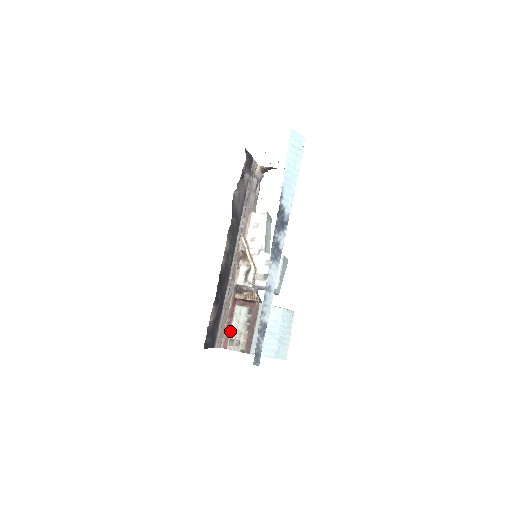
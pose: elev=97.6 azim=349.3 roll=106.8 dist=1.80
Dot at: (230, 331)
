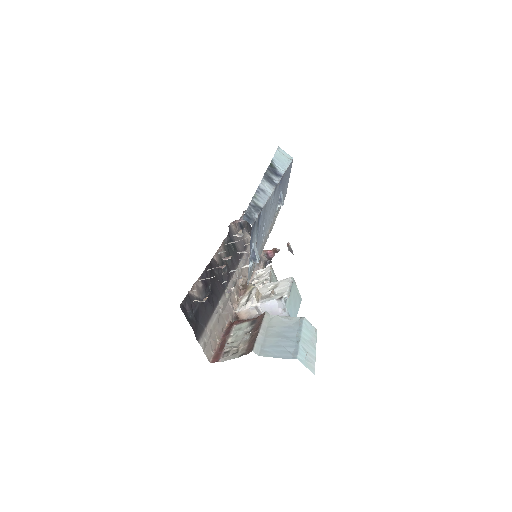
Dot at: (224, 345)
